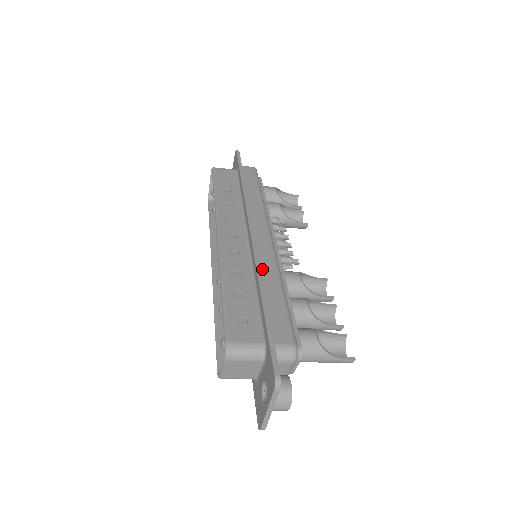
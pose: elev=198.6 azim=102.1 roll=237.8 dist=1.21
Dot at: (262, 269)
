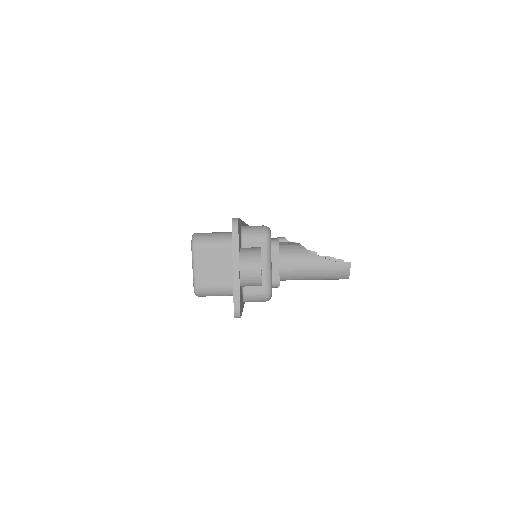
Dot at: occluded
